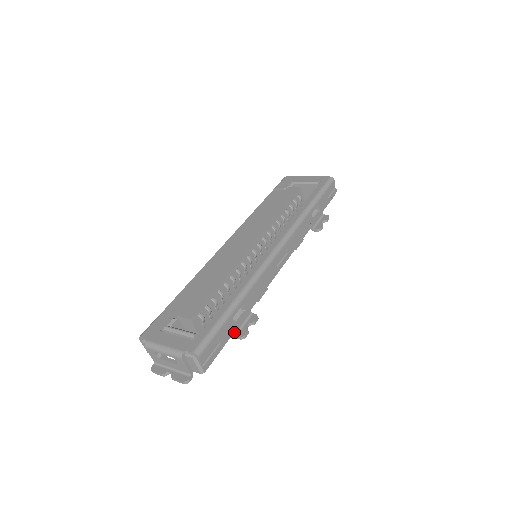
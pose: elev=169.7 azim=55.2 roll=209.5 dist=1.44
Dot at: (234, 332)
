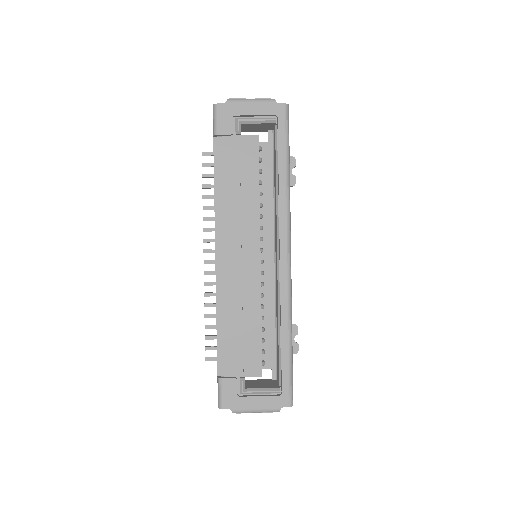
Dot at: occluded
